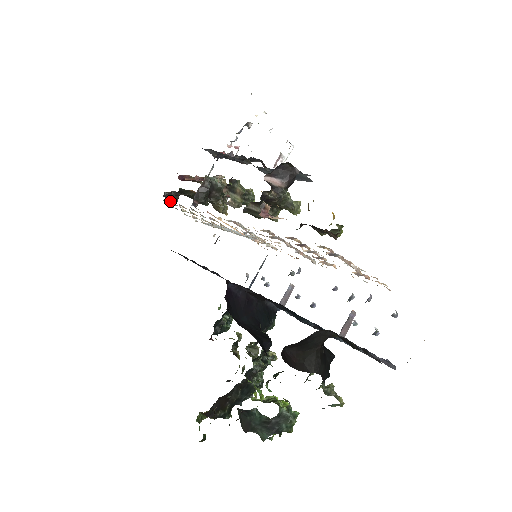
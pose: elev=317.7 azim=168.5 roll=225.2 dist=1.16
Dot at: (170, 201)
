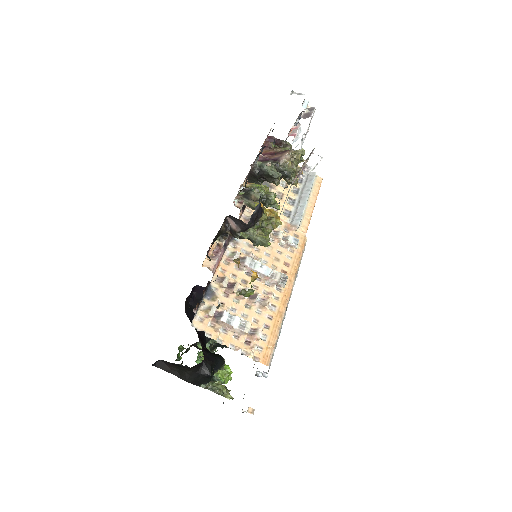
Dot at: occluded
